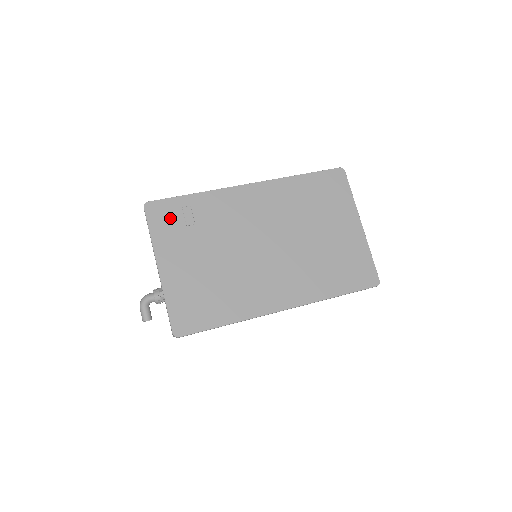
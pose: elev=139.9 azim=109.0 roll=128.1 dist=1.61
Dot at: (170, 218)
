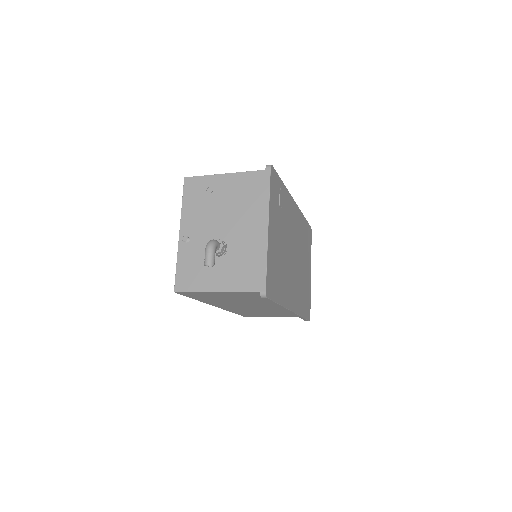
Dot at: (276, 191)
